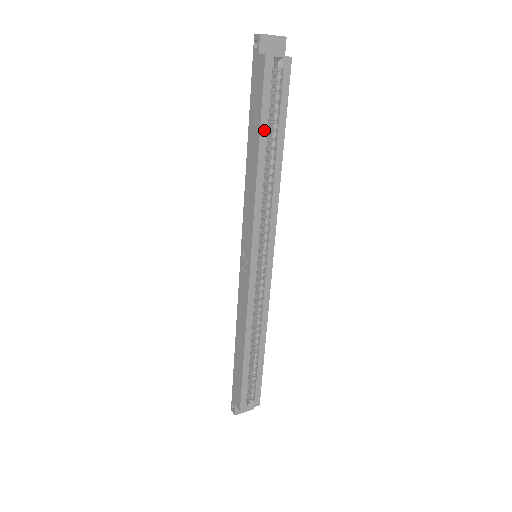
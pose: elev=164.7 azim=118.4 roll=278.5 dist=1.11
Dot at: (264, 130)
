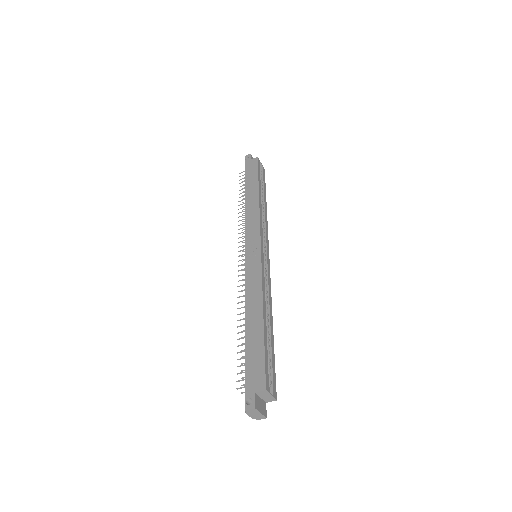
Dot at: (260, 184)
